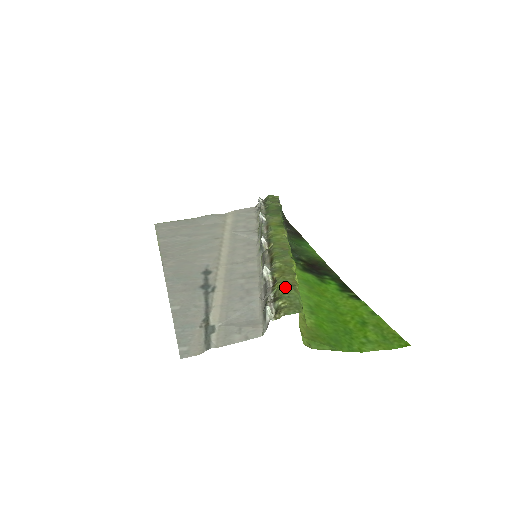
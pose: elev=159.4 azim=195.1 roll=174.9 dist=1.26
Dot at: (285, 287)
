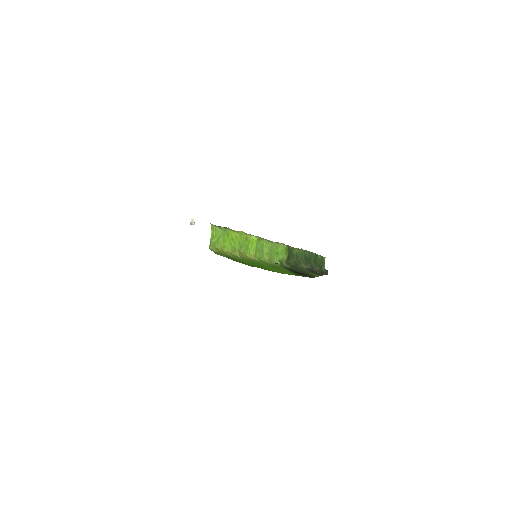
Dot at: occluded
